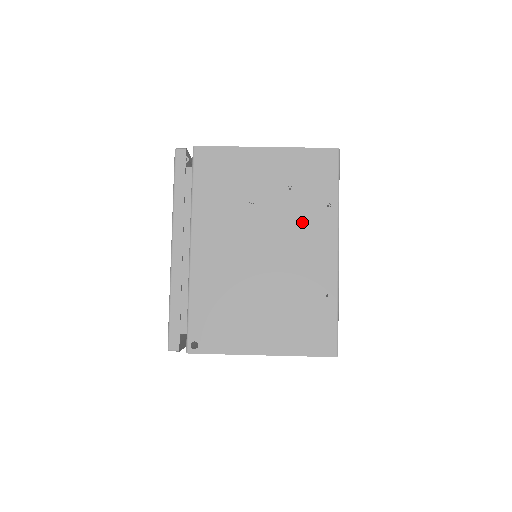
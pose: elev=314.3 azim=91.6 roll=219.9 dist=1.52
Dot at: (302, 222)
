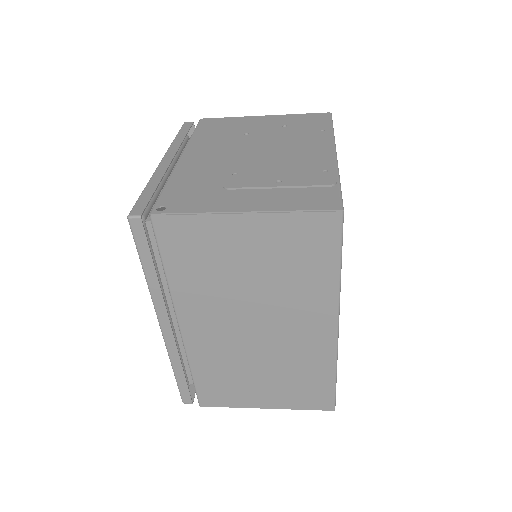
Dot at: (296, 138)
